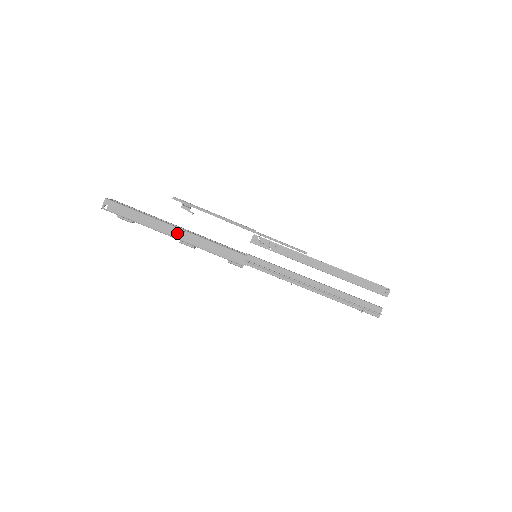
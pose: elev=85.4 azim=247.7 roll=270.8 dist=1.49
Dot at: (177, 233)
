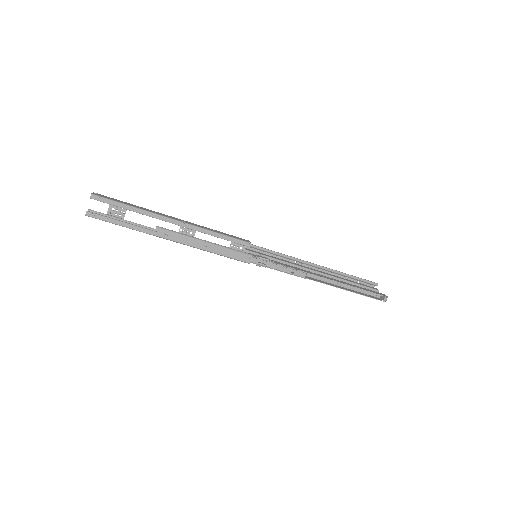
Dot at: occluded
